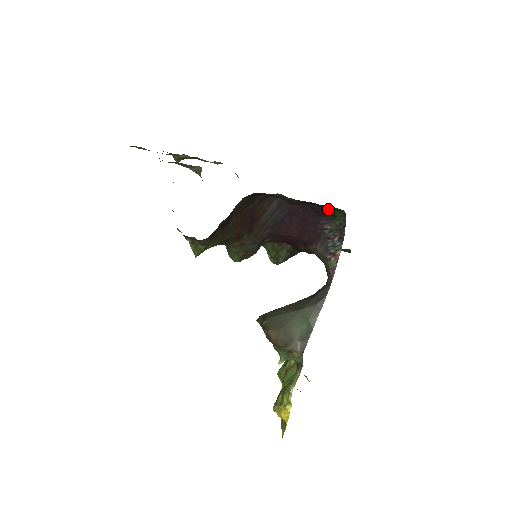
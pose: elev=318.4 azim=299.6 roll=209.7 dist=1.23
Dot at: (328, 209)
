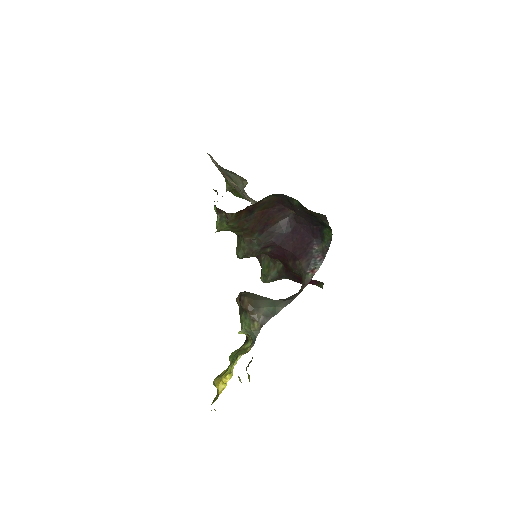
Dot at: (321, 231)
